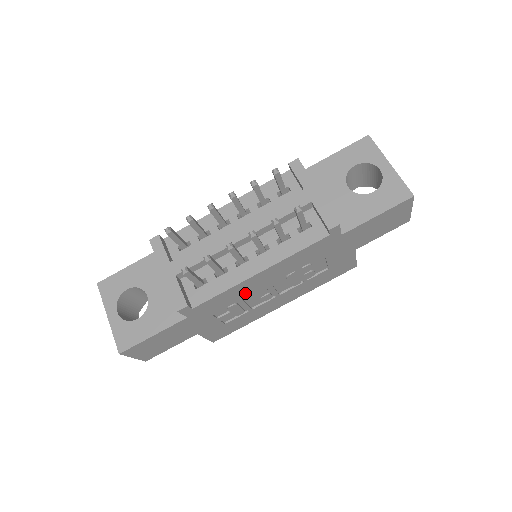
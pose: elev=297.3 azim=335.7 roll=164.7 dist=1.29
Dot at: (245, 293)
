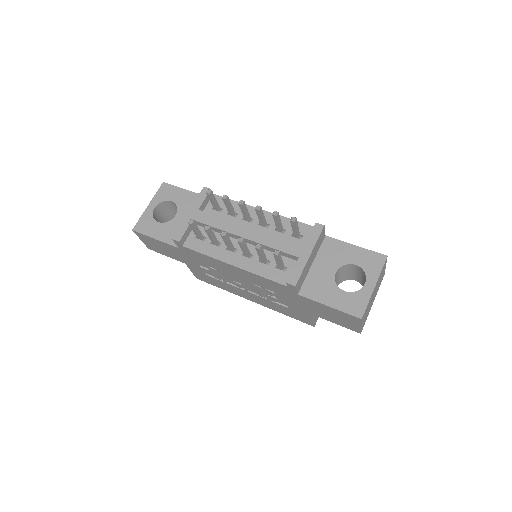
Dot at: (221, 268)
